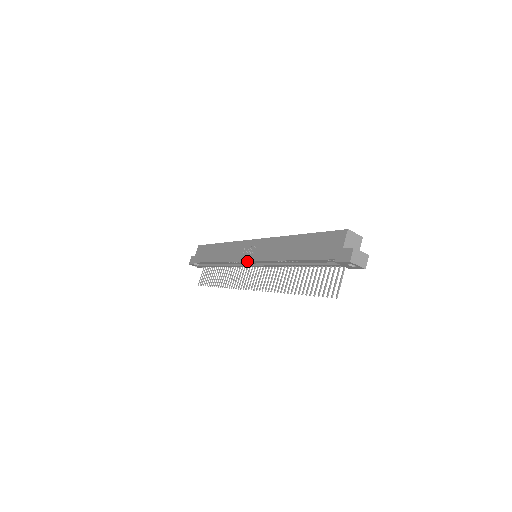
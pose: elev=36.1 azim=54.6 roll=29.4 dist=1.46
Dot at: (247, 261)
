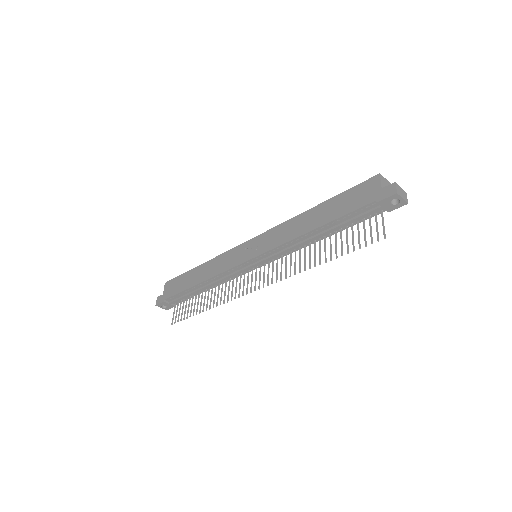
Dot at: (250, 259)
